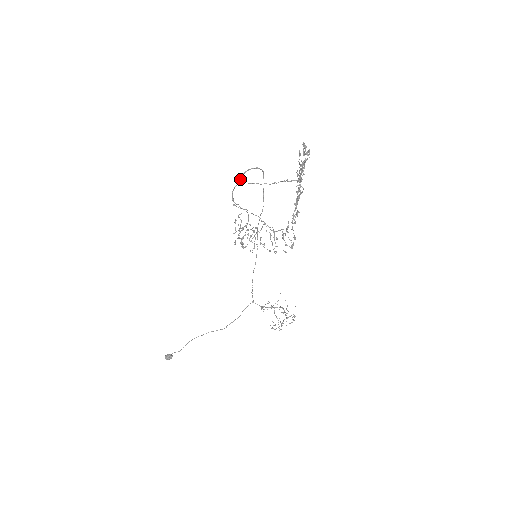
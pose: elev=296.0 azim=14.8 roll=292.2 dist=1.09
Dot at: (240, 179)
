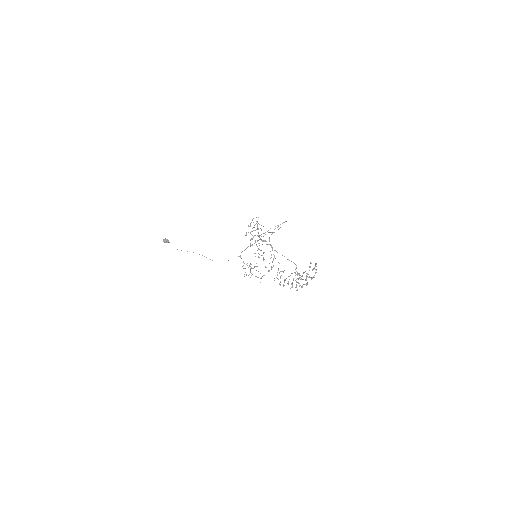
Dot at: (269, 239)
